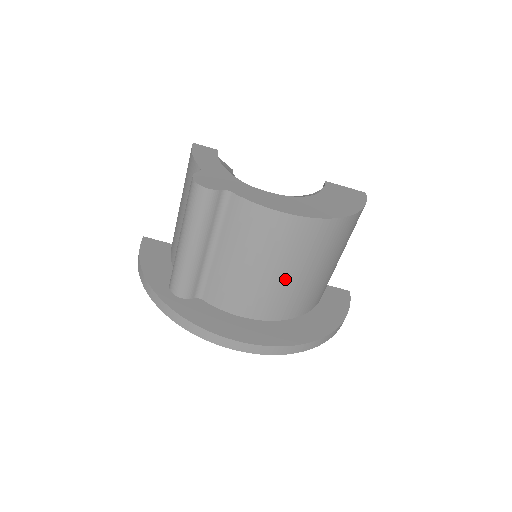
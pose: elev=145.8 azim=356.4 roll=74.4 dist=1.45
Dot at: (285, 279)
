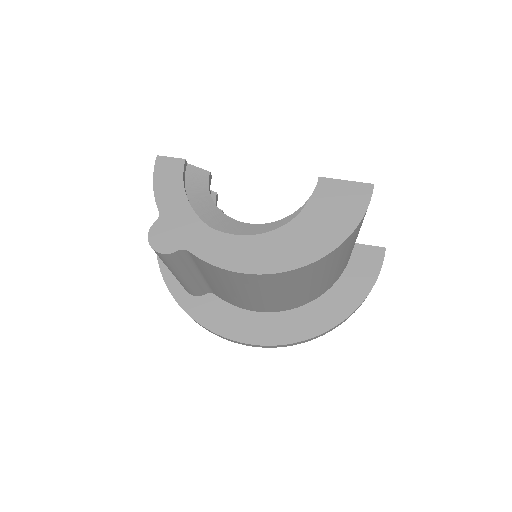
Dot at: (278, 297)
